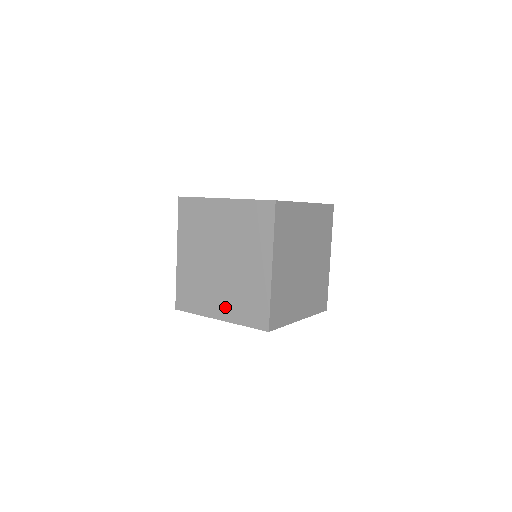
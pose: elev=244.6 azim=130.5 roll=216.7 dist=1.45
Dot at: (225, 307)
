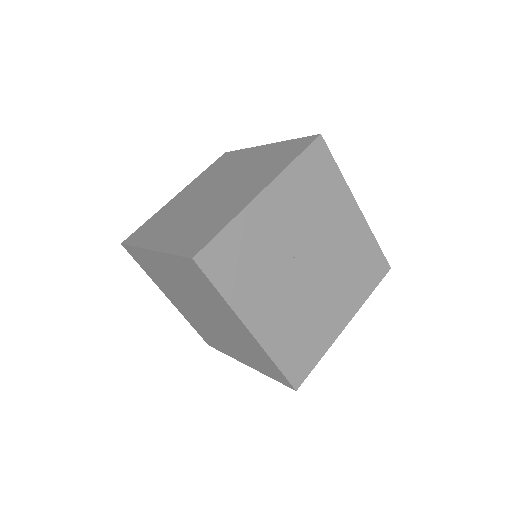
Dot at: (242, 356)
